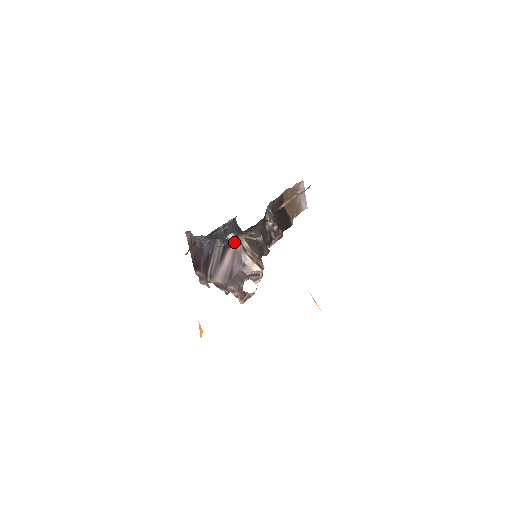
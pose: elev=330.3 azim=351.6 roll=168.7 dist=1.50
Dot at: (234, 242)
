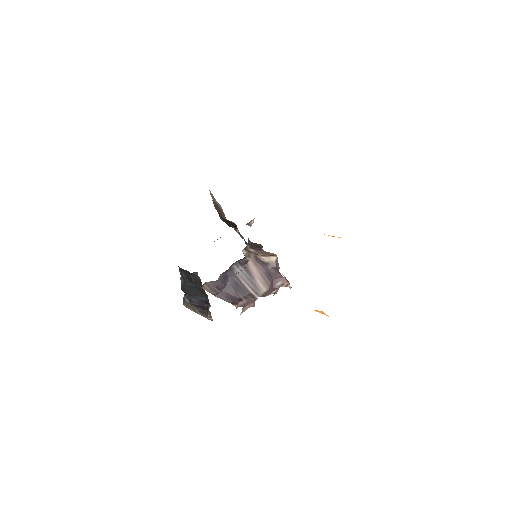
Dot at: (248, 255)
